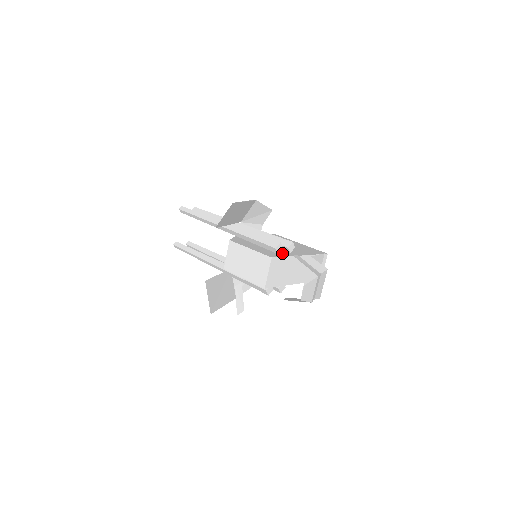
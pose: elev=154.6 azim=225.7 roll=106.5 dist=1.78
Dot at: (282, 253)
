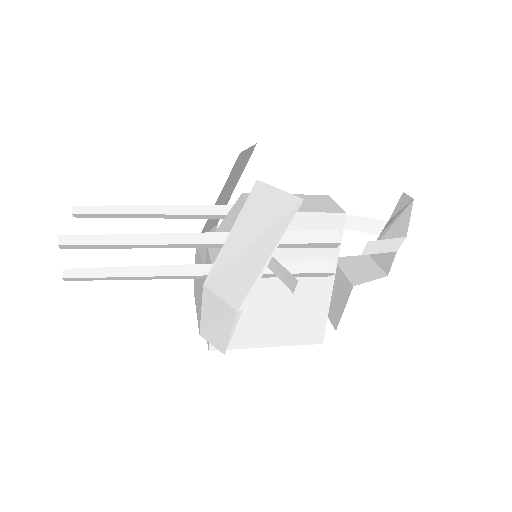
Dot at: occluded
